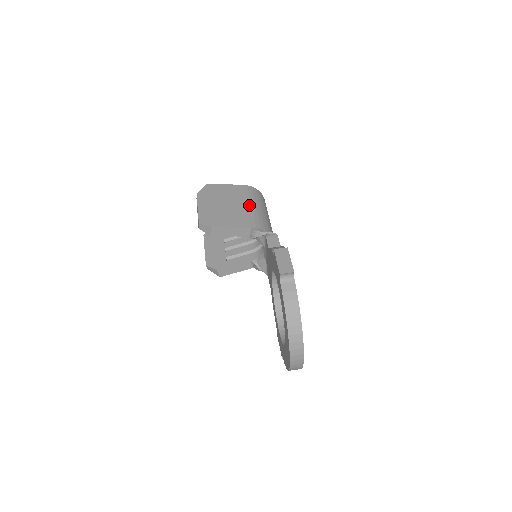
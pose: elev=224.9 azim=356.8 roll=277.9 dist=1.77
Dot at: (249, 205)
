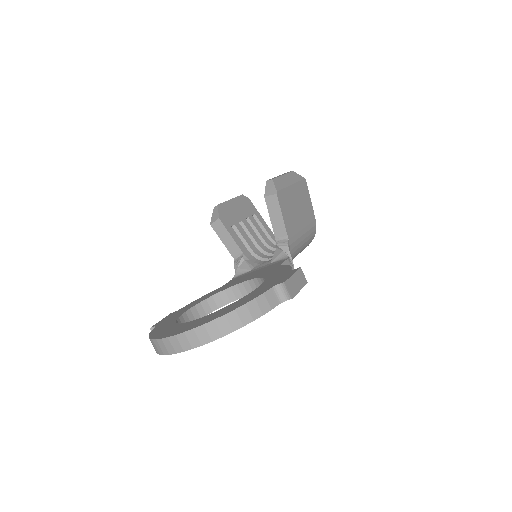
Dot at: (304, 231)
